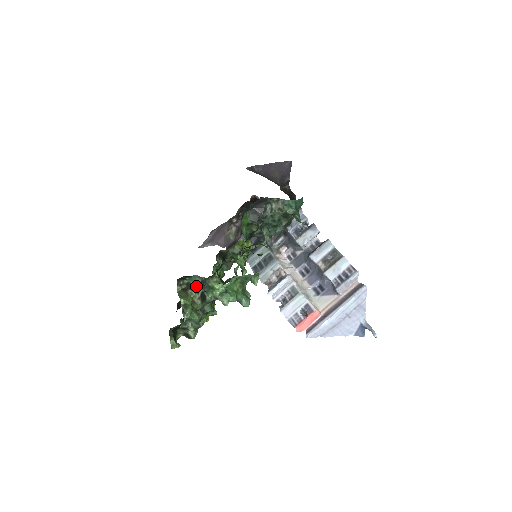
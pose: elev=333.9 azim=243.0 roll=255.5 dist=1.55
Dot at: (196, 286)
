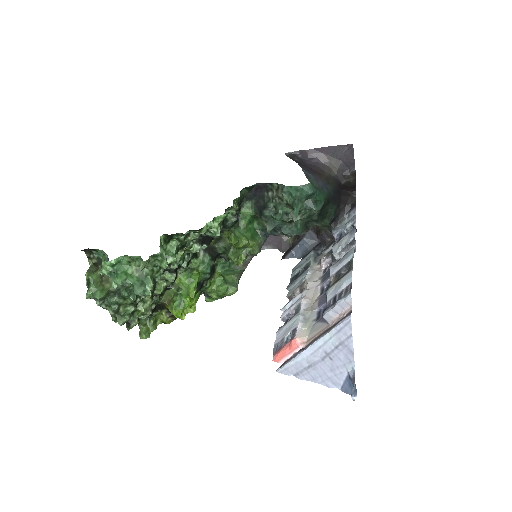
Dot at: occluded
